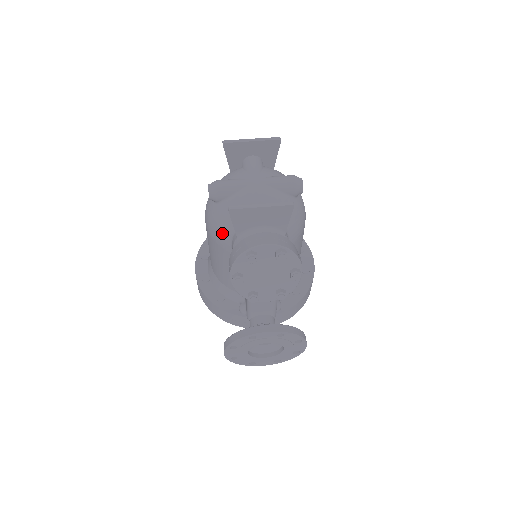
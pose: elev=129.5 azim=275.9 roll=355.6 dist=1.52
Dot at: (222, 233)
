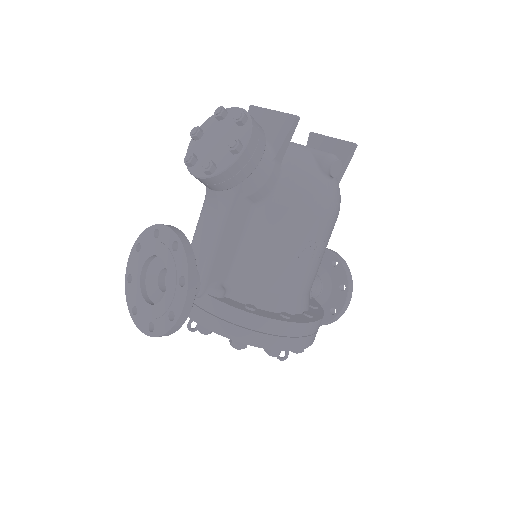
Dot at: occluded
